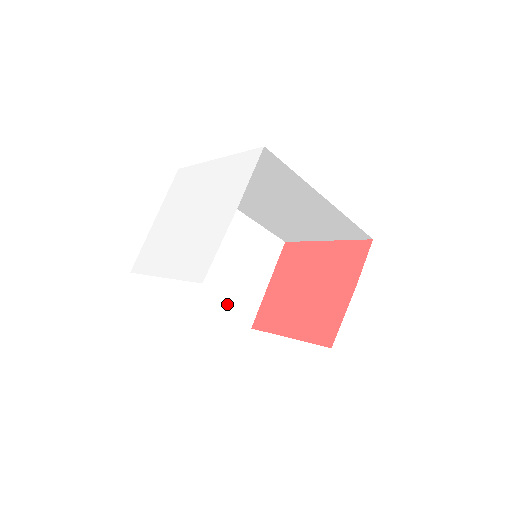
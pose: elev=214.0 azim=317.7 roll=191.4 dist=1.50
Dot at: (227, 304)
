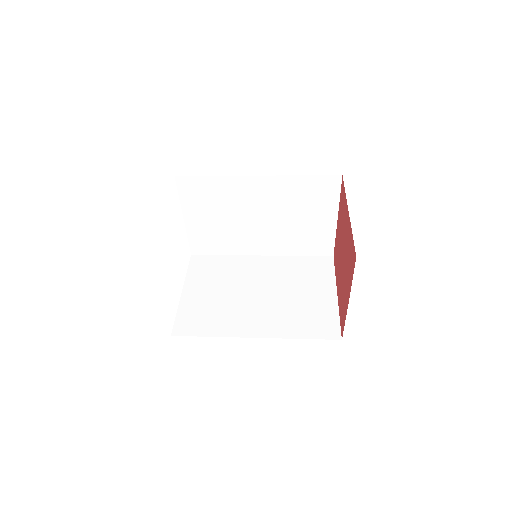
Dot at: (293, 247)
